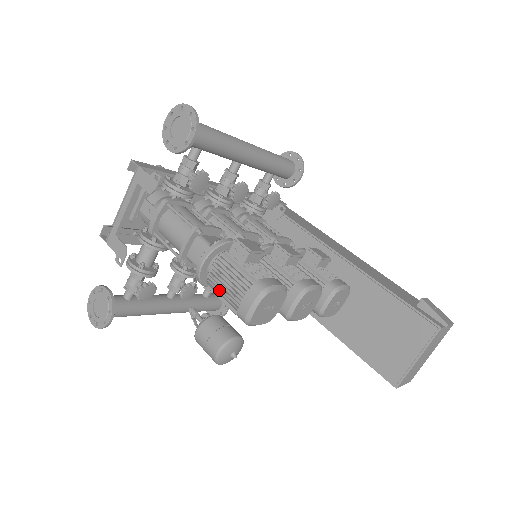
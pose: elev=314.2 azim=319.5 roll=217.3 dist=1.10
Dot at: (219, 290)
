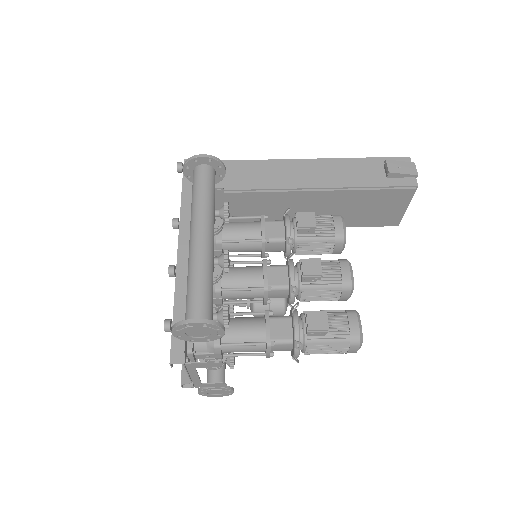
Dot at: occluded
